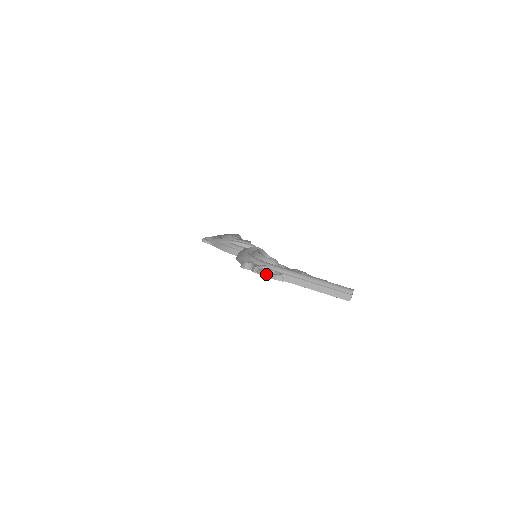
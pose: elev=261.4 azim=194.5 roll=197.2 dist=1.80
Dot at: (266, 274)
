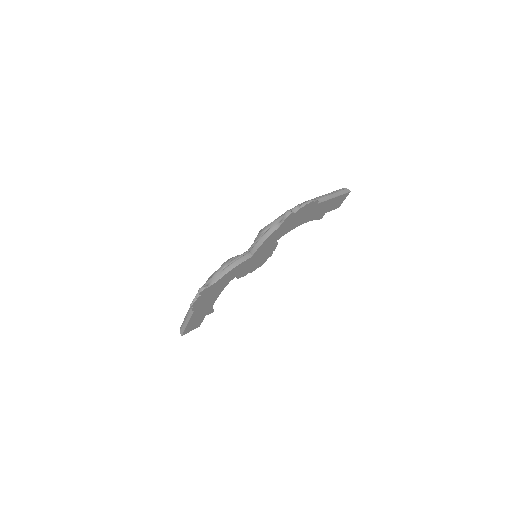
Dot at: (309, 201)
